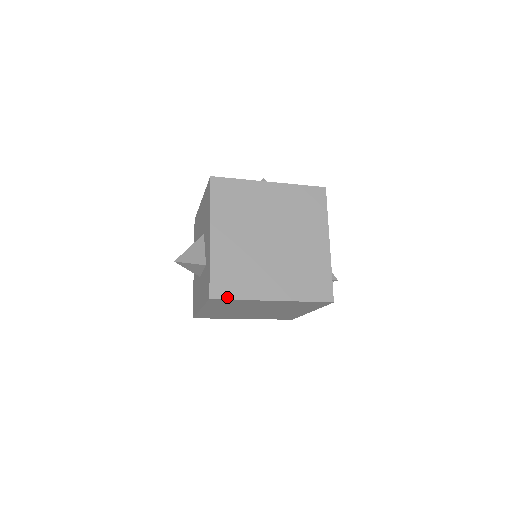
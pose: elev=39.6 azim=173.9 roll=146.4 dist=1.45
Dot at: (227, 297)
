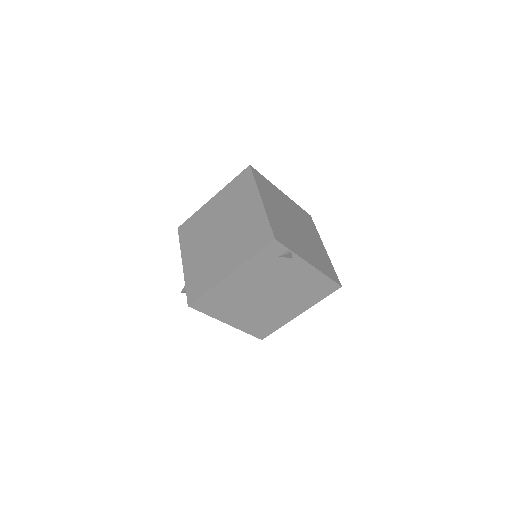
Dot at: (254, 174)
